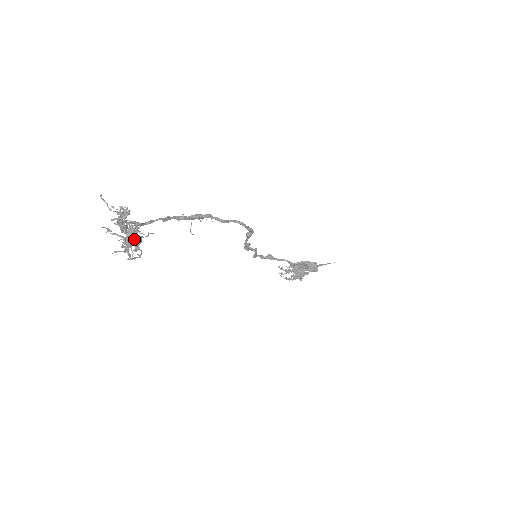
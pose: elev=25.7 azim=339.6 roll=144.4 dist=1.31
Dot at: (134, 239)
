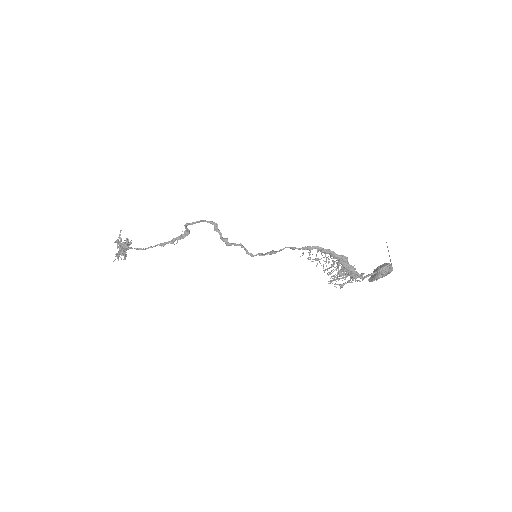
Dot at: (121, 247)
